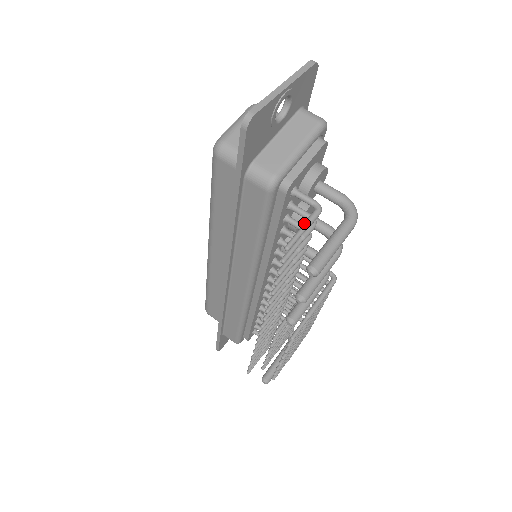
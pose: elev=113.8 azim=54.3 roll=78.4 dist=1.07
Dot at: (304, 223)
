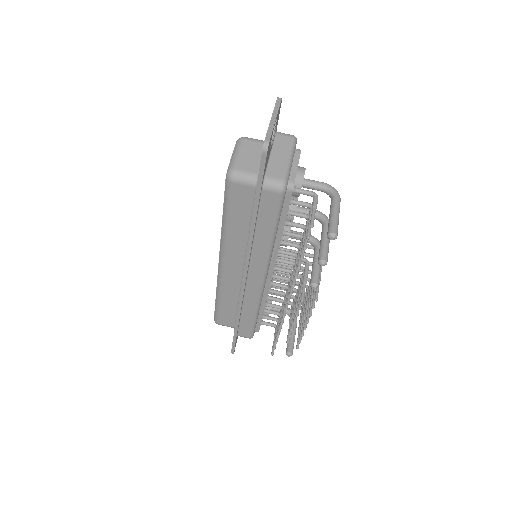
Dot at: (313, 207)
